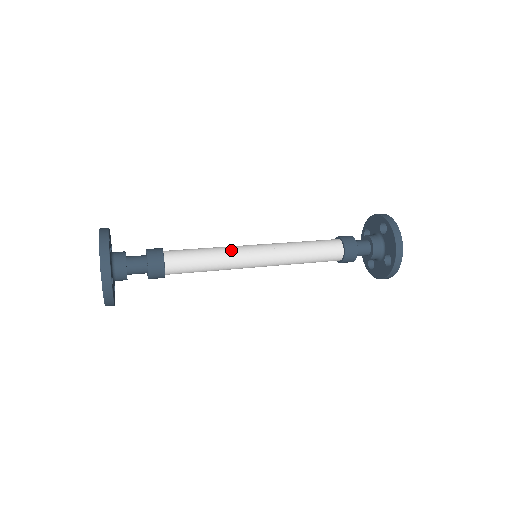
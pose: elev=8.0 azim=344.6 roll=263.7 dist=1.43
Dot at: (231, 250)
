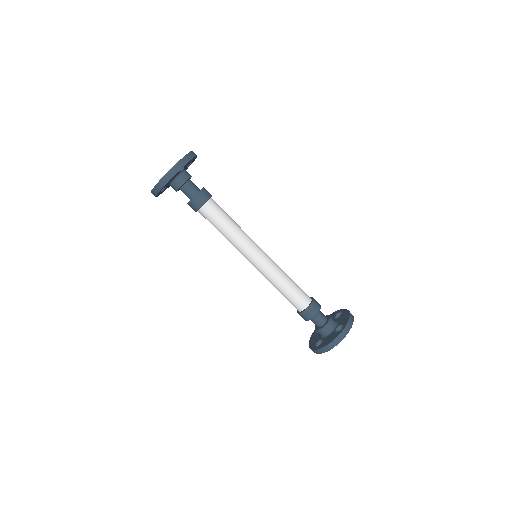
Dot at: occluded
